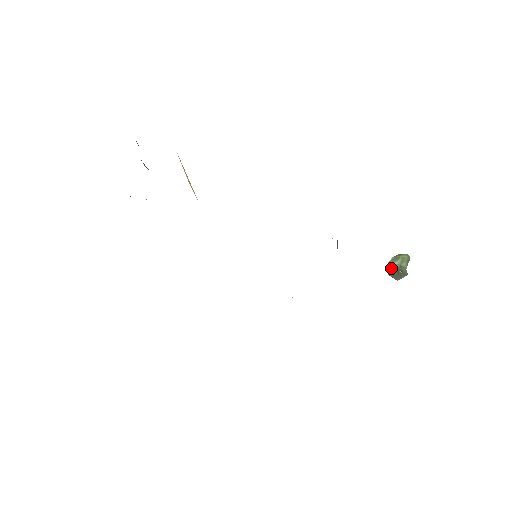
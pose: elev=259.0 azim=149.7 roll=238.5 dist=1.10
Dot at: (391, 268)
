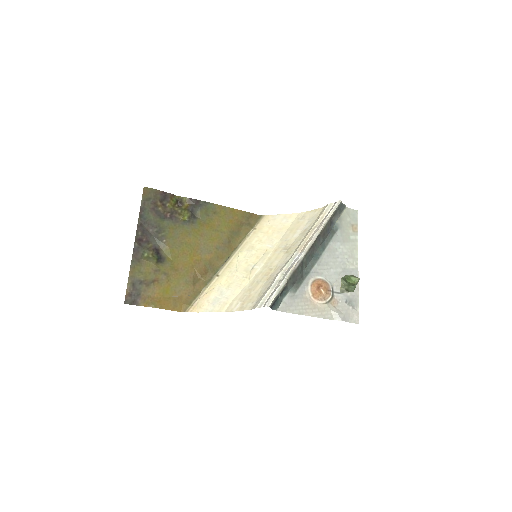
Dot at: (341, 286)
